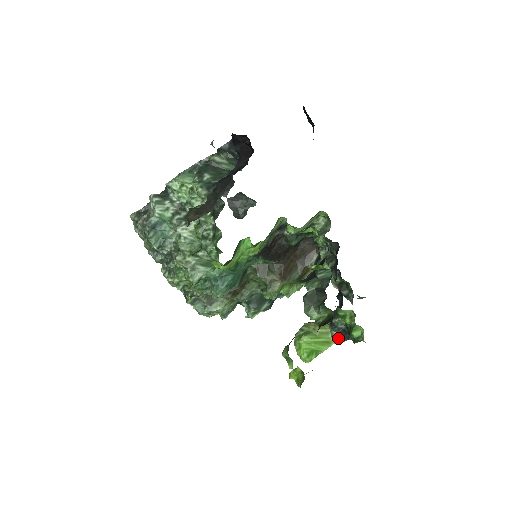
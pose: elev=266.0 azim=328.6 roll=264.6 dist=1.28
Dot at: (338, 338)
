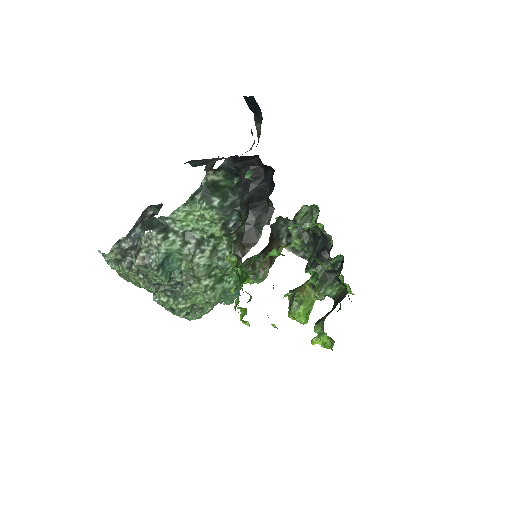
Dot at: (321, 296)
